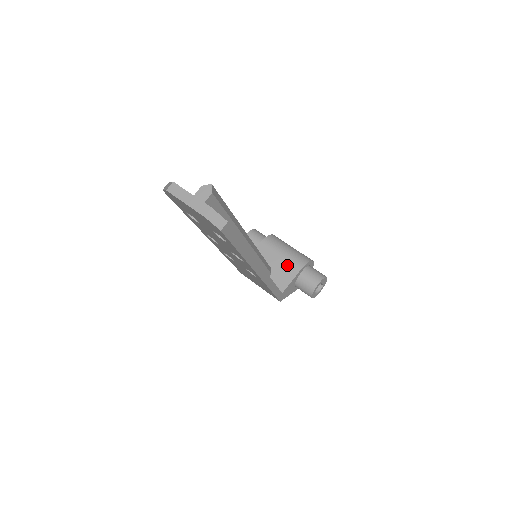
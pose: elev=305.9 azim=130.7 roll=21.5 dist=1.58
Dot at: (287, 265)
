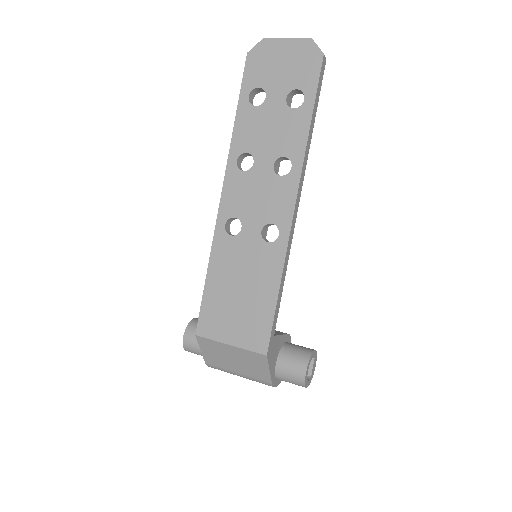
Dot at: occluded
